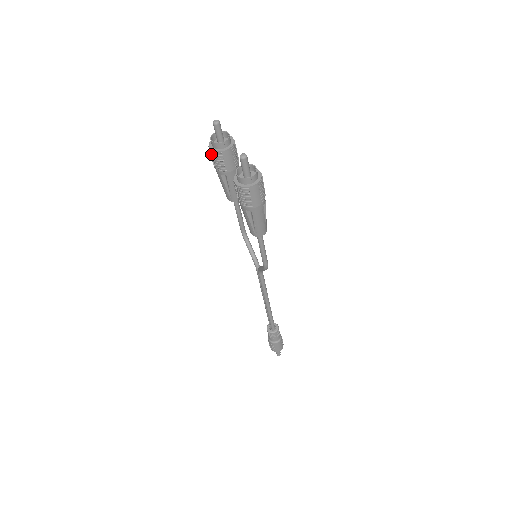
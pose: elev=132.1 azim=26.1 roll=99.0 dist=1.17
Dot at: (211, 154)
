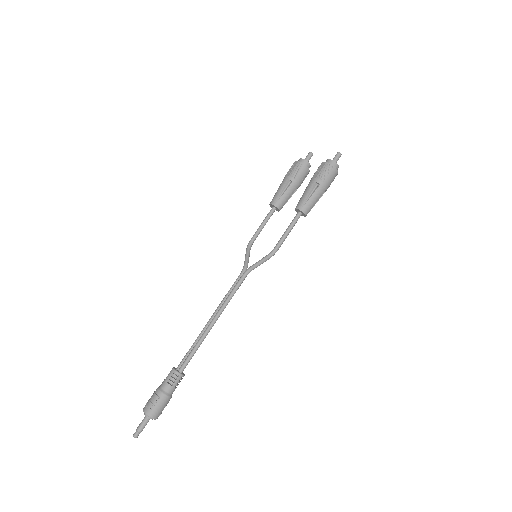
Dot at: (294, 165)
